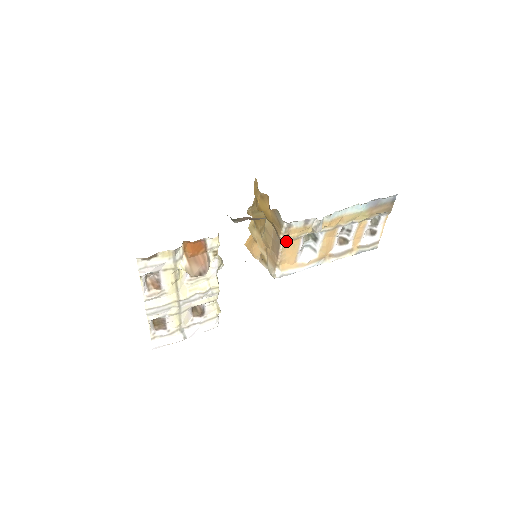
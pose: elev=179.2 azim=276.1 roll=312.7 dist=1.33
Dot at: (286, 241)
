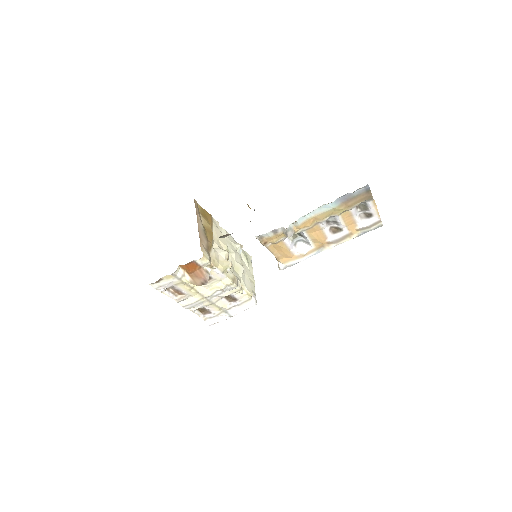
Dot at: (269, 245)
